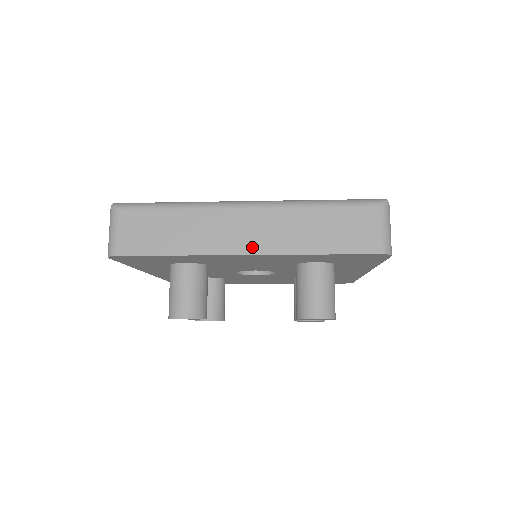
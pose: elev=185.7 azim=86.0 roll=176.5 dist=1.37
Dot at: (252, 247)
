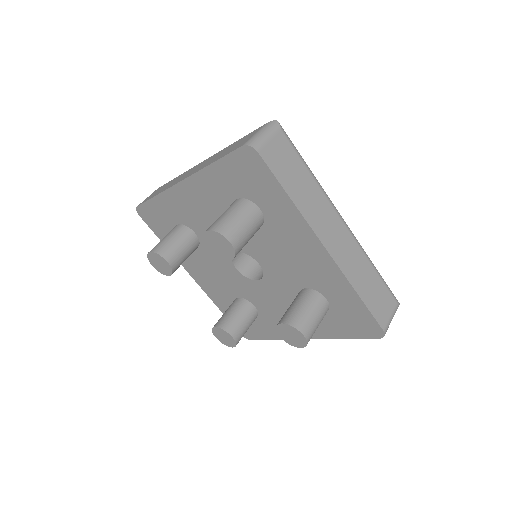
Dot at: occluded
